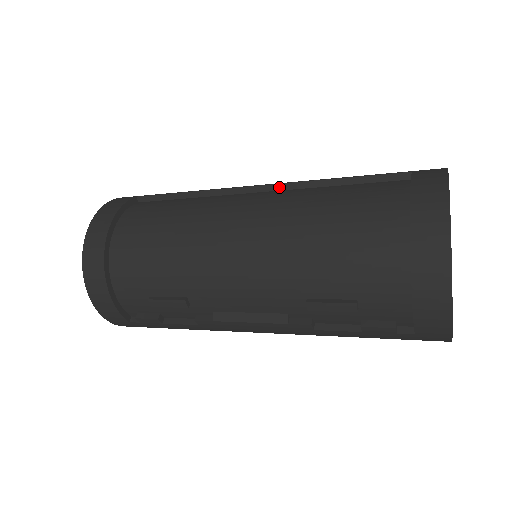
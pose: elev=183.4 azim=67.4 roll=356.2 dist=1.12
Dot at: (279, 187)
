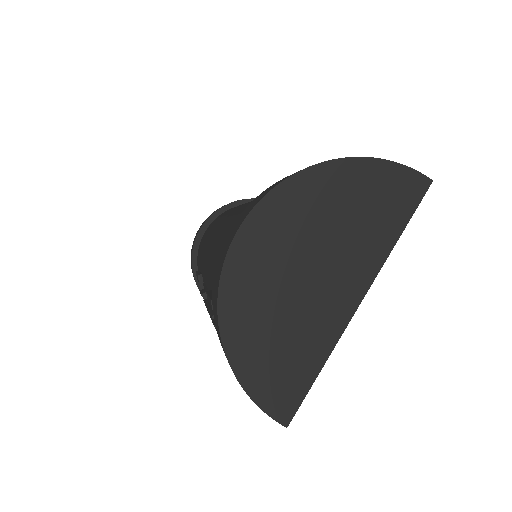
Dot at: occluded
